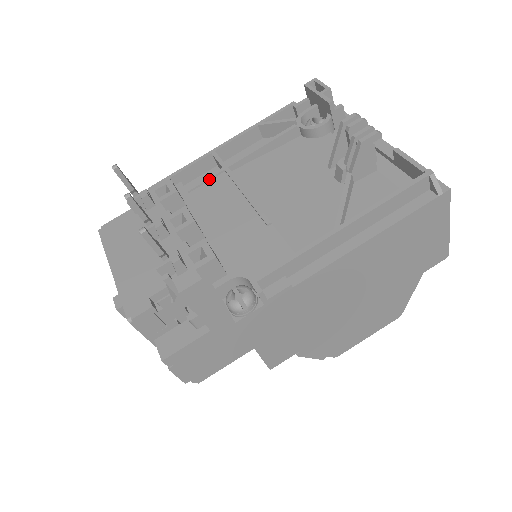
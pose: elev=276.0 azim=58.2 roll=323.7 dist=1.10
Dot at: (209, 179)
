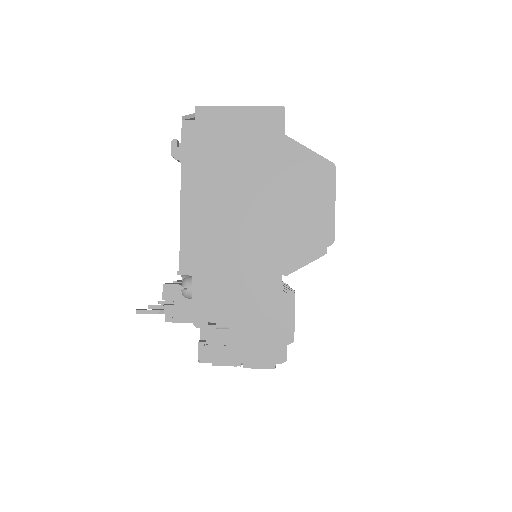
Dot at: occluded
